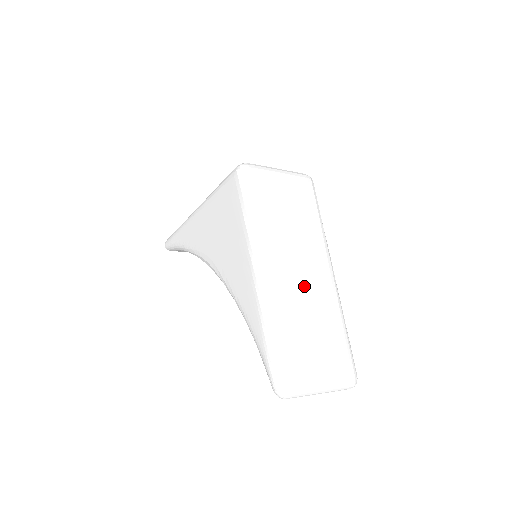
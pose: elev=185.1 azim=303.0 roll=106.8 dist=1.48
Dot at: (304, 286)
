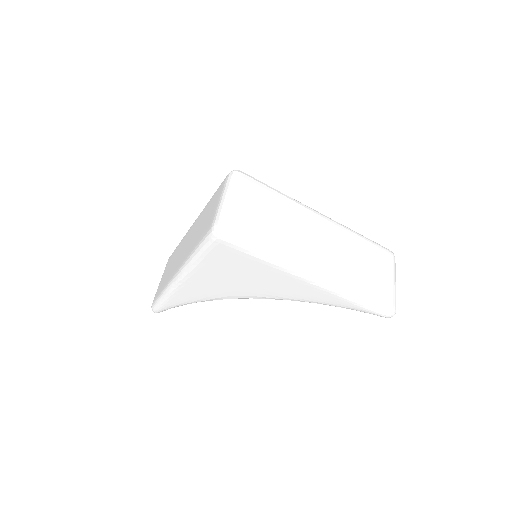
Dot at: (331, 248)
